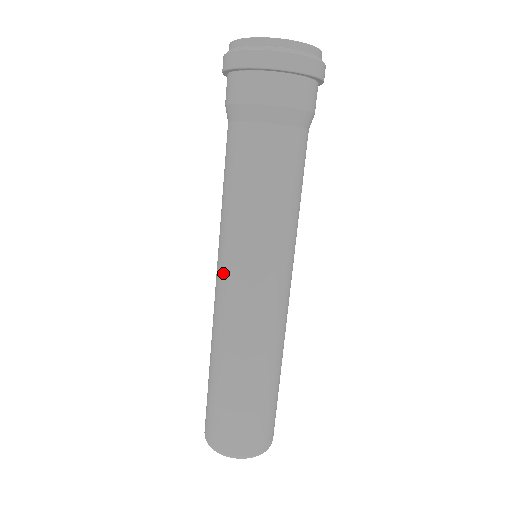
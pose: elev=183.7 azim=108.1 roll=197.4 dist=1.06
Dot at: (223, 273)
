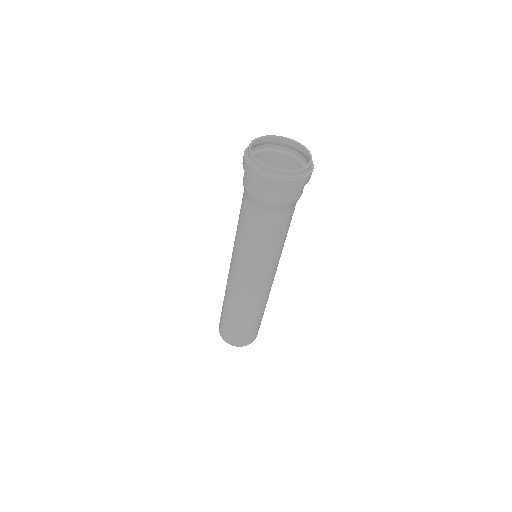
Dot at: (237, 272)
